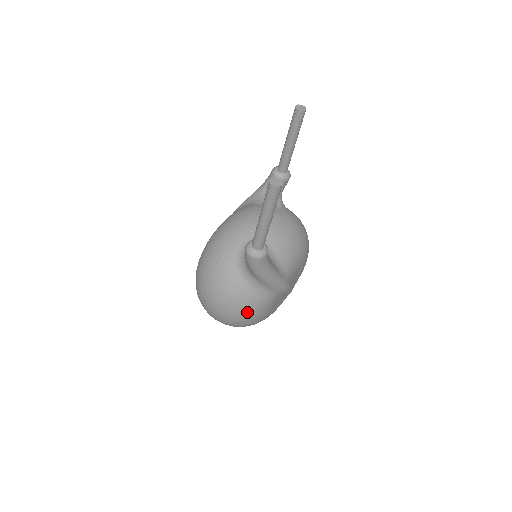
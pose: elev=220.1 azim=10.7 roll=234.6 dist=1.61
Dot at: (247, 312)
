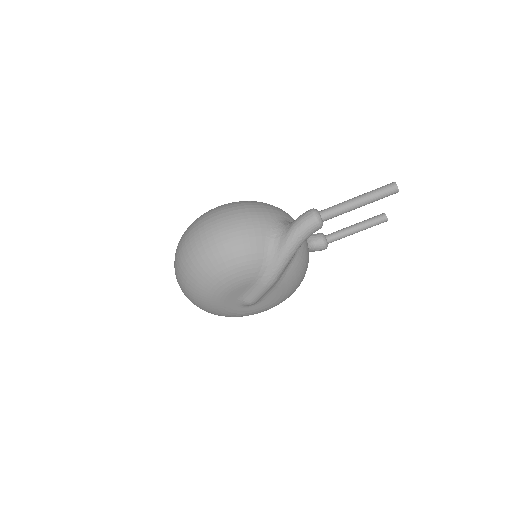
Dot at: (235, 257)
